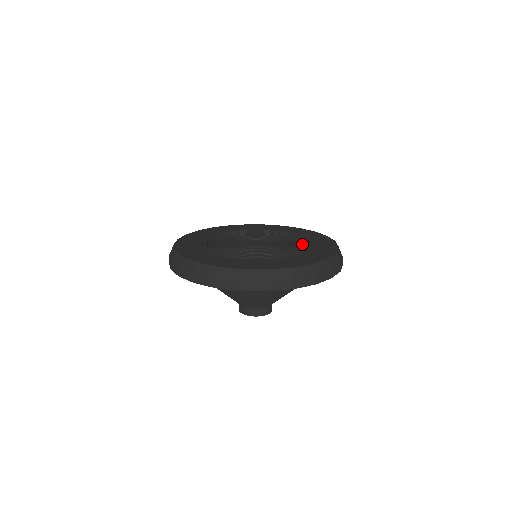
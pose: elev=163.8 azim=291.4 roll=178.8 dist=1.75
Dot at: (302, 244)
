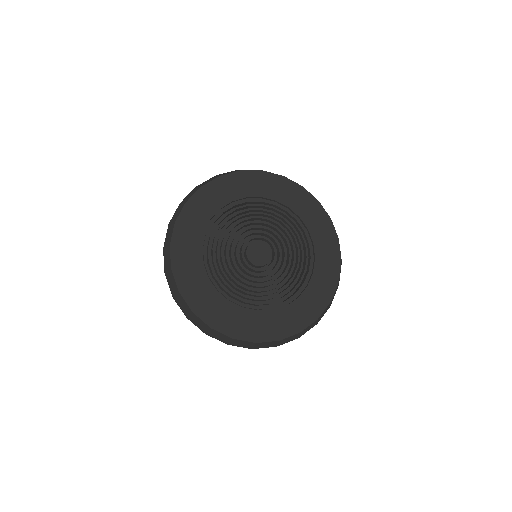
Dot at: (305, 267)
